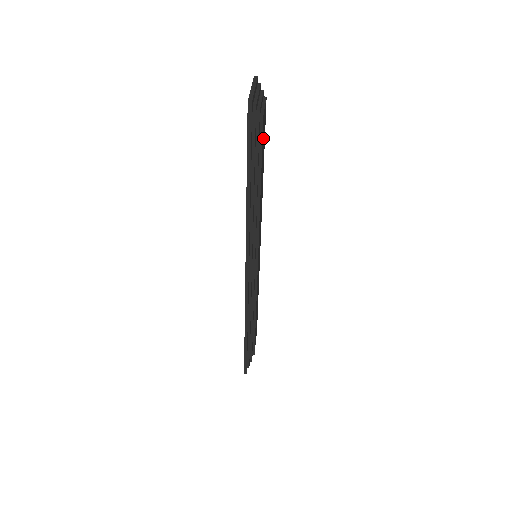
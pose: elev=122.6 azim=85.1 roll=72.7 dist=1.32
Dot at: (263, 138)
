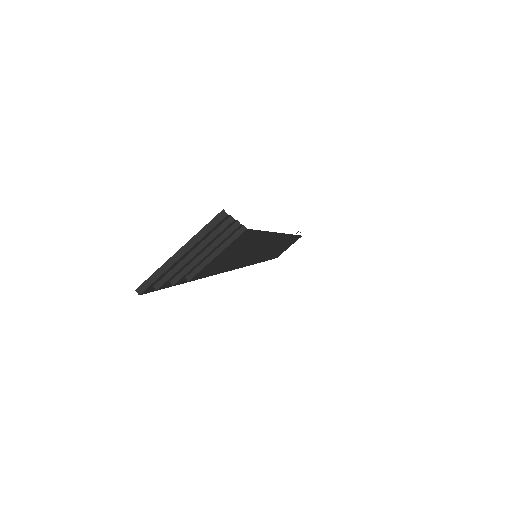
Dot at: (223, 260)
